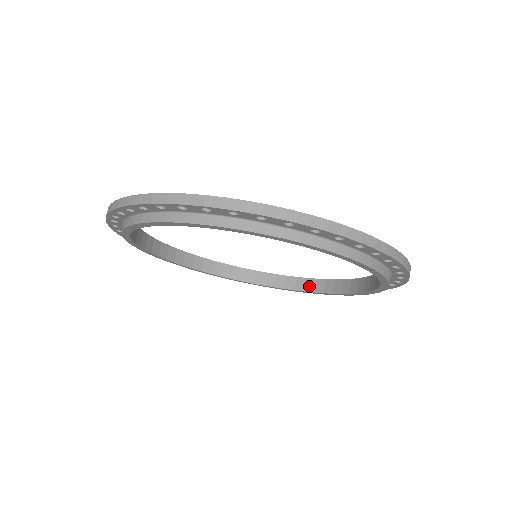
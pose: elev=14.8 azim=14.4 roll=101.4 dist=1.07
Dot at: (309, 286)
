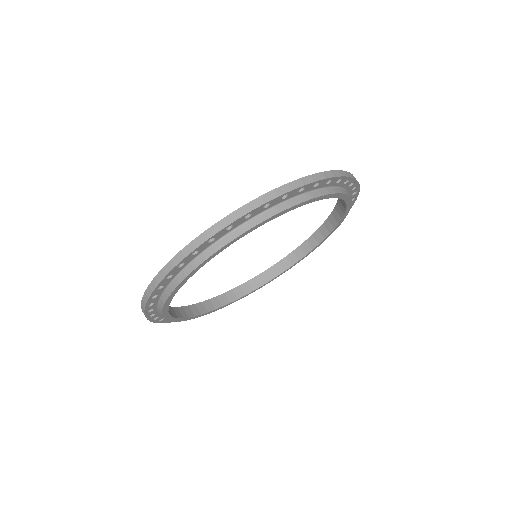
Dot at: (254, 285)
